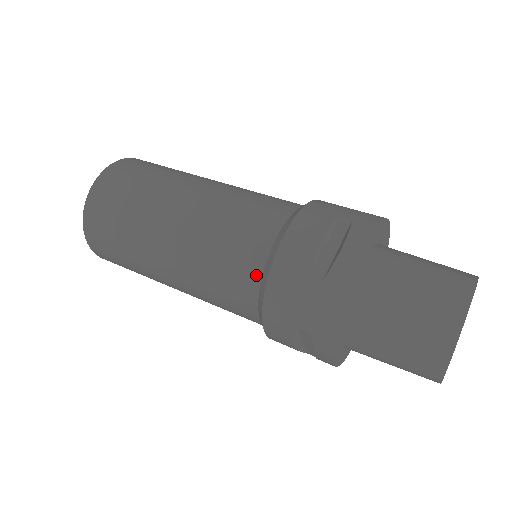
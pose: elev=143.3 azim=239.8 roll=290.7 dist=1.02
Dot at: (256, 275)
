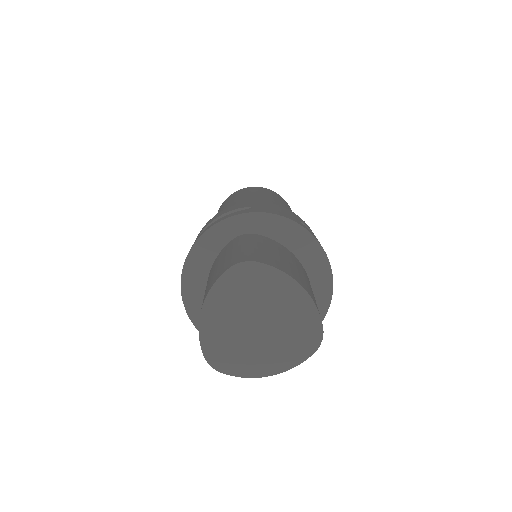
Dot at: occluded
